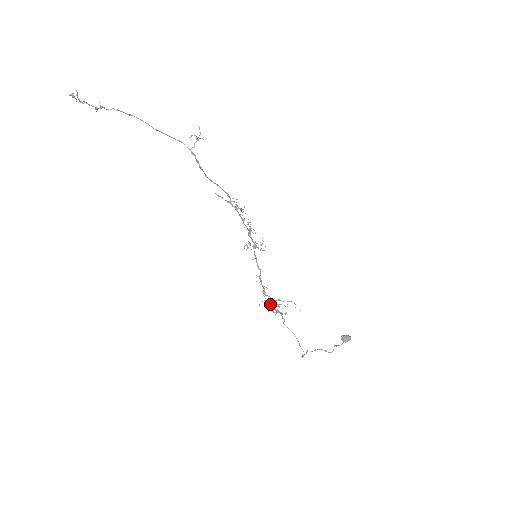
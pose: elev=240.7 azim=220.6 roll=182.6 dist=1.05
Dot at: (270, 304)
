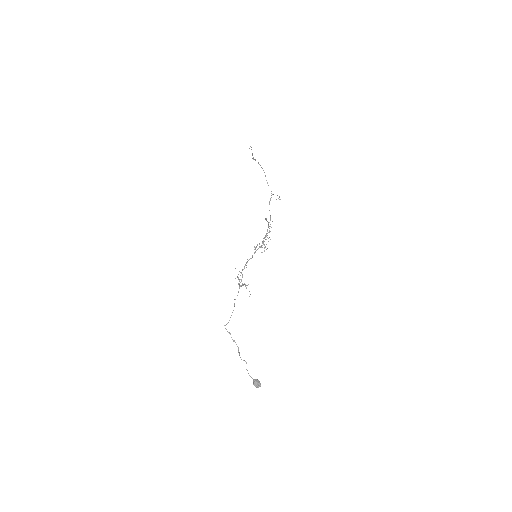
Dot at: (238, 283)
